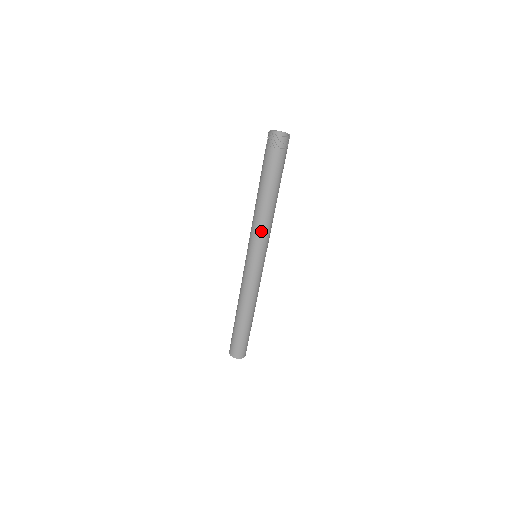
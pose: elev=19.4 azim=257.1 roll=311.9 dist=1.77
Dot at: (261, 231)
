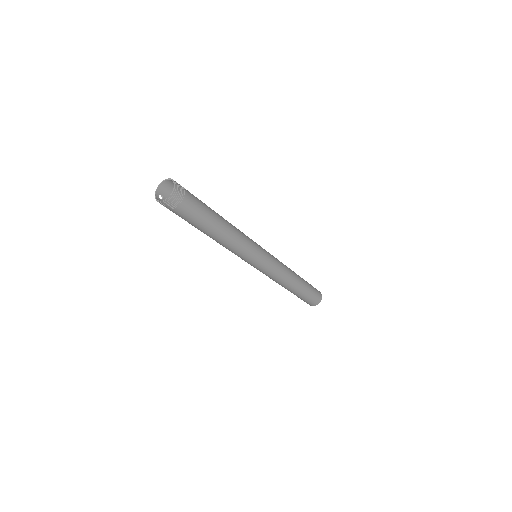
Dot at: (234, 252)
